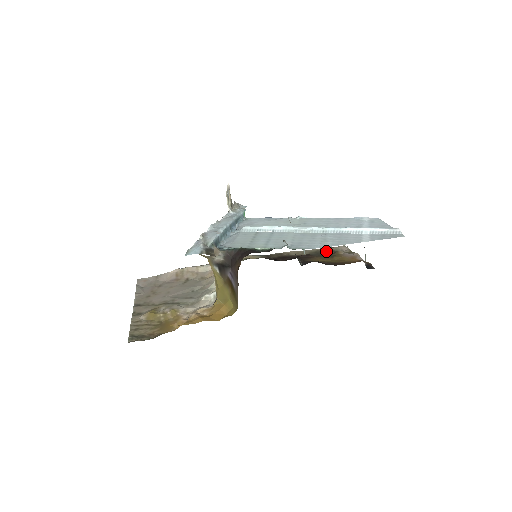
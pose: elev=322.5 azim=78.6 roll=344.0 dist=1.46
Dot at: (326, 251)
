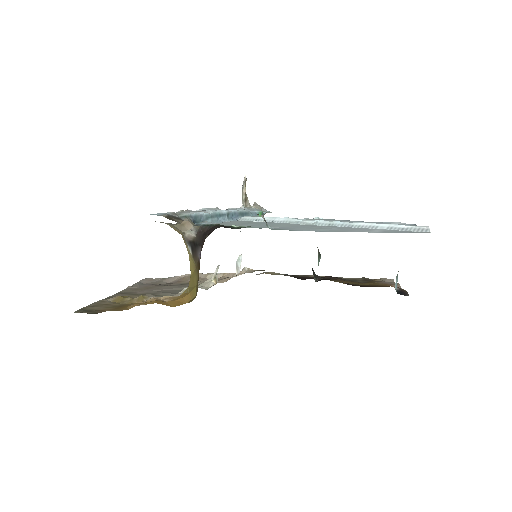
Dot at: (363, 280)
